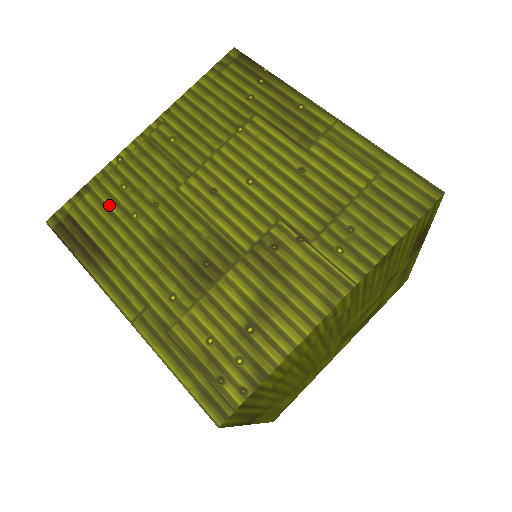
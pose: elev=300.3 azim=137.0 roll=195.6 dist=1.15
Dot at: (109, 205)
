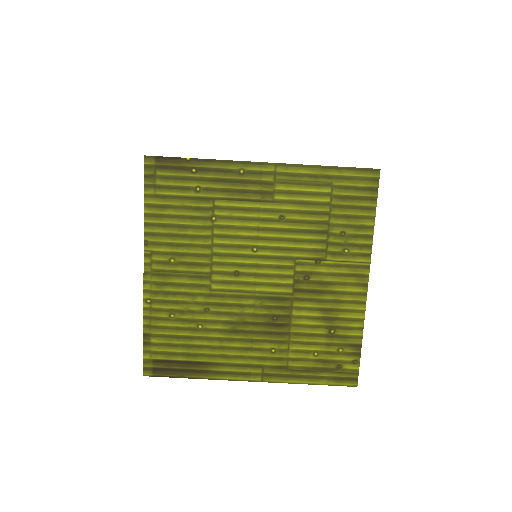
Dot at: (175, 334)
